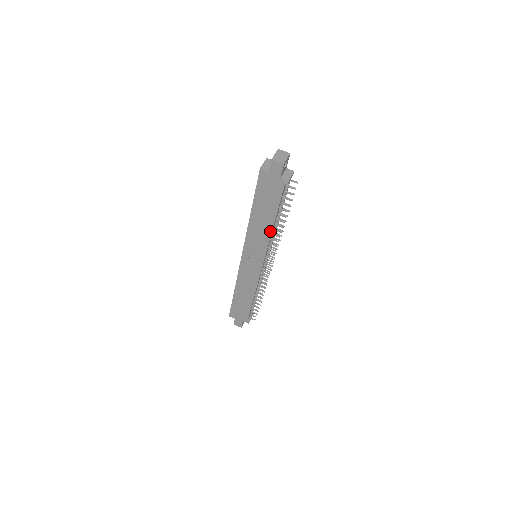
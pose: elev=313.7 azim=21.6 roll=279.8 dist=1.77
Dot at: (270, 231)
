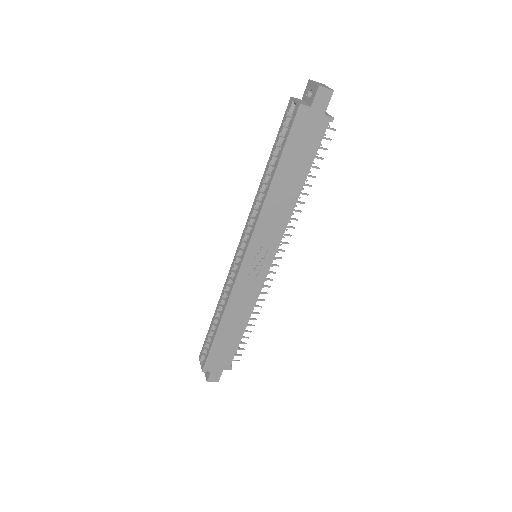
Dot at: (293, 204)
